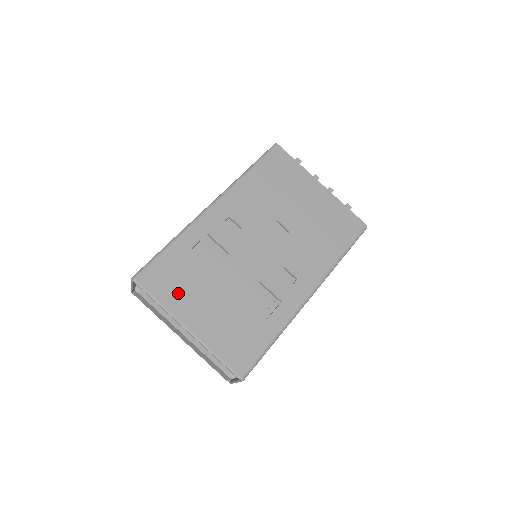
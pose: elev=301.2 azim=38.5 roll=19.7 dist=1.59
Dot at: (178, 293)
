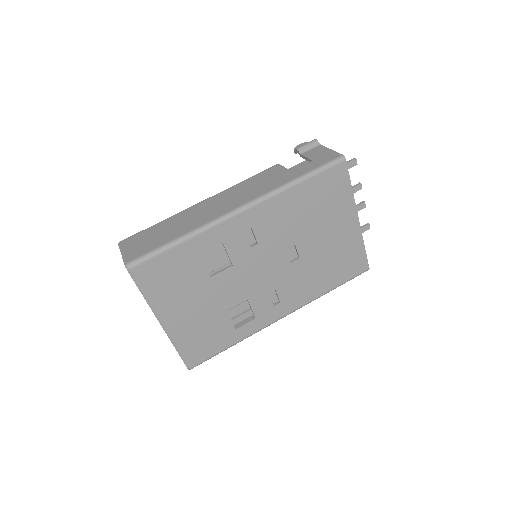
Dot at: (167, 291)
